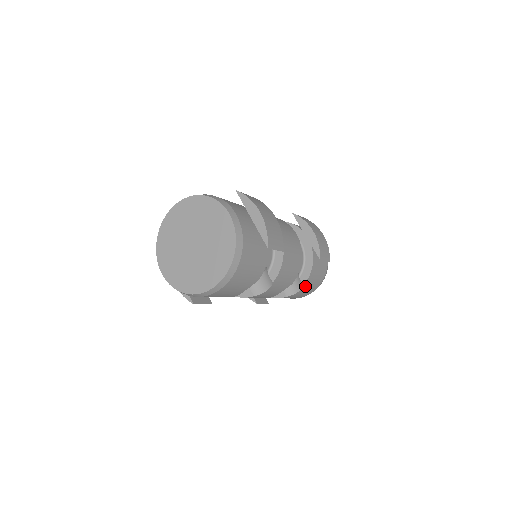
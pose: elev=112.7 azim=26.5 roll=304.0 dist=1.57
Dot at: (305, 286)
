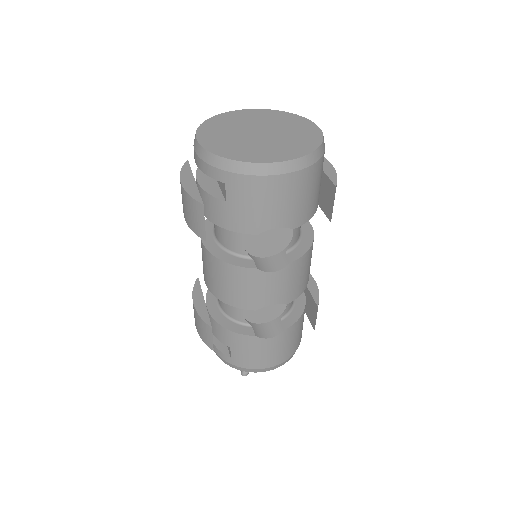
Dot at: (282, 336)
